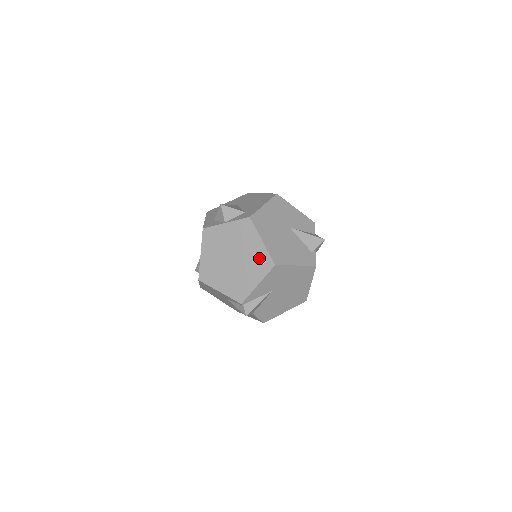
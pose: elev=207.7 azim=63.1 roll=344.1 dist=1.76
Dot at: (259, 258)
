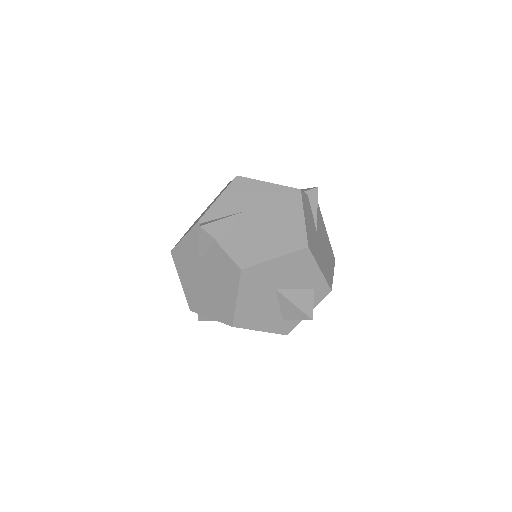
Dot at: occluded
